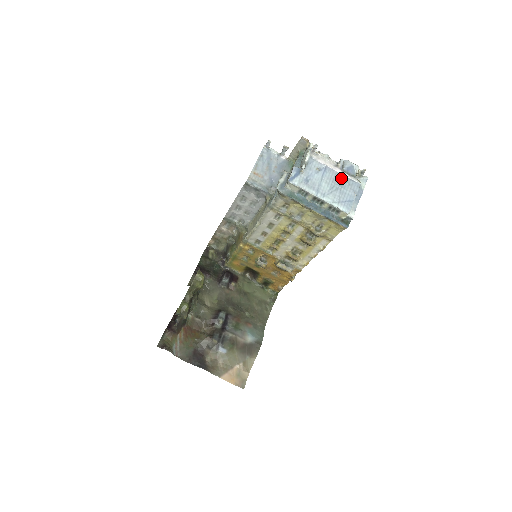
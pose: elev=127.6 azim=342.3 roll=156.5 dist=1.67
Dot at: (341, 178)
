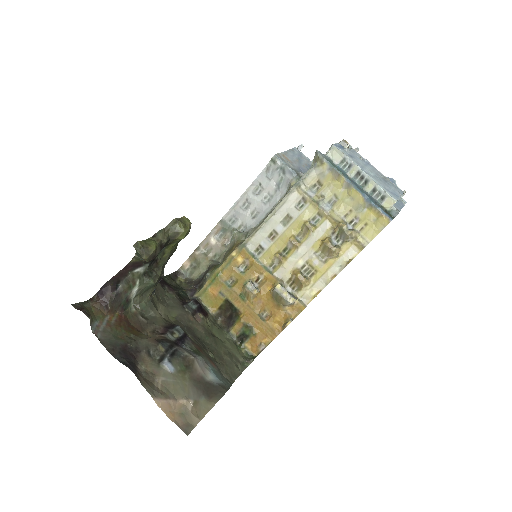
Dot at: (384, 177)
